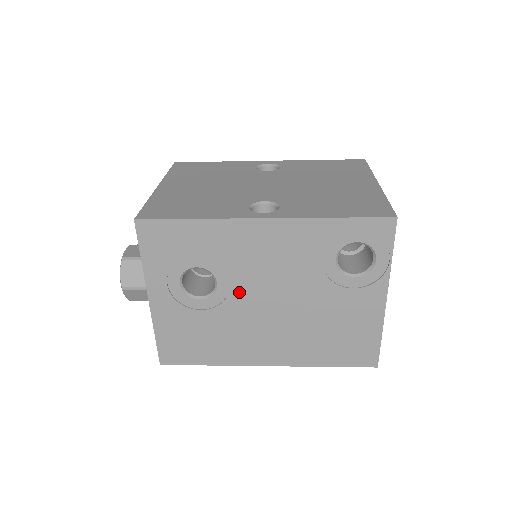
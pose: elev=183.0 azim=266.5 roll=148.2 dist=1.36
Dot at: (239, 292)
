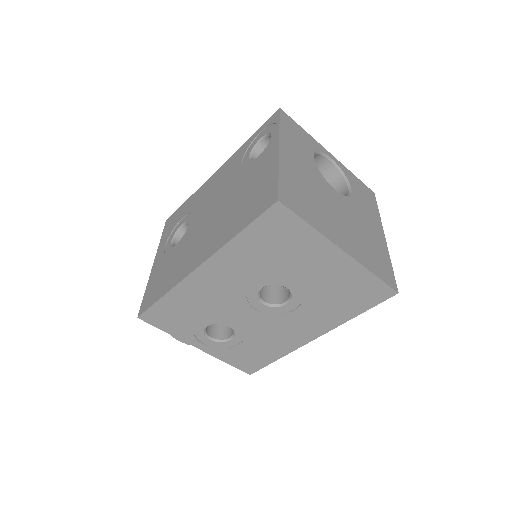
Dot at: (196, 221)
